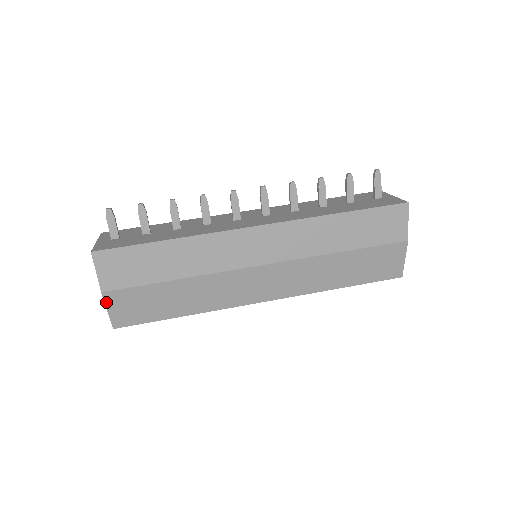
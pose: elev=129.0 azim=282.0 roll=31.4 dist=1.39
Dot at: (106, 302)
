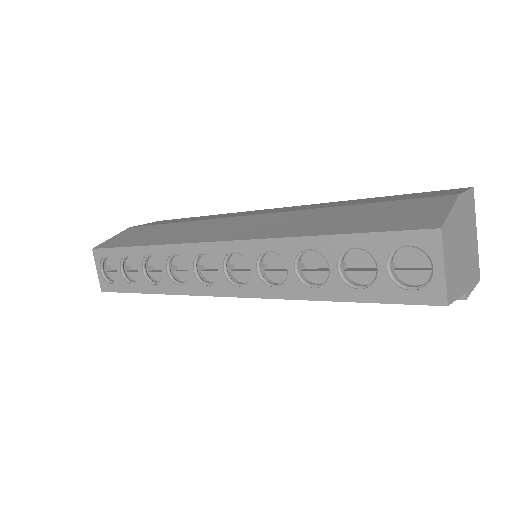
Dot at: (121, 233)
